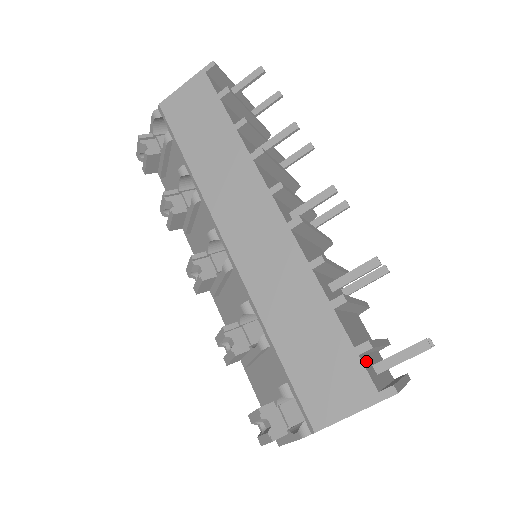
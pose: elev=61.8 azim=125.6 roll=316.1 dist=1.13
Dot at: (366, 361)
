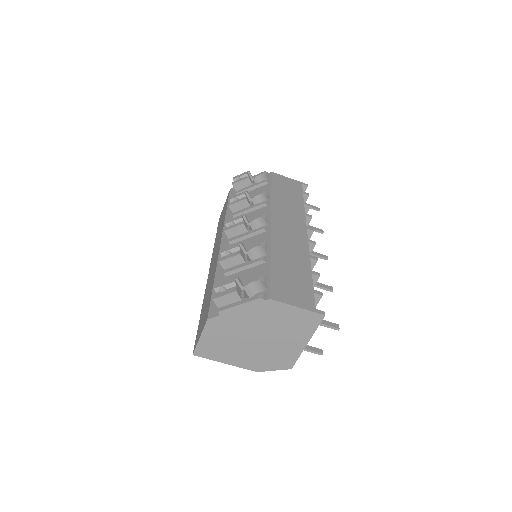
Dot at: occluded
